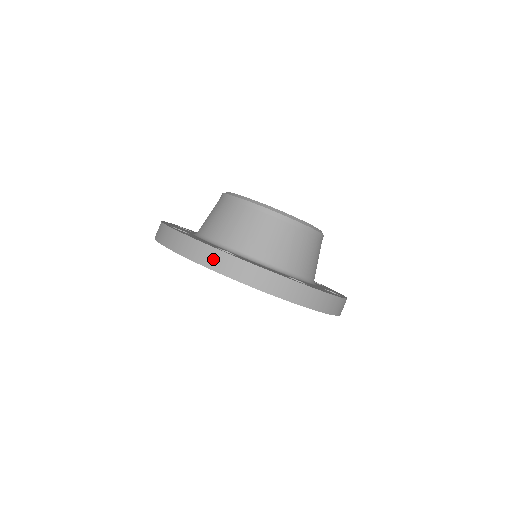
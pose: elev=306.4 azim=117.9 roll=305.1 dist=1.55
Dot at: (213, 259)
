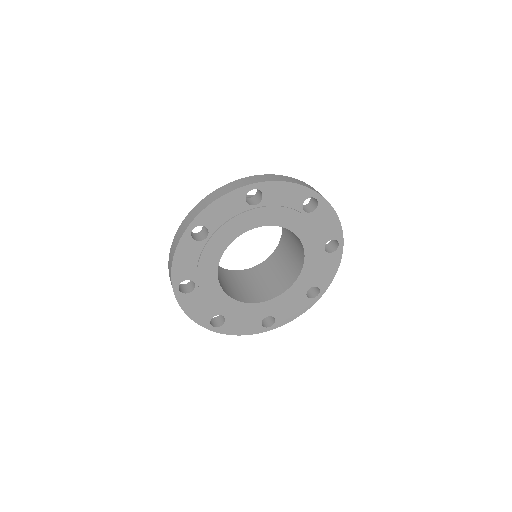
Dot at: (247, 181)
